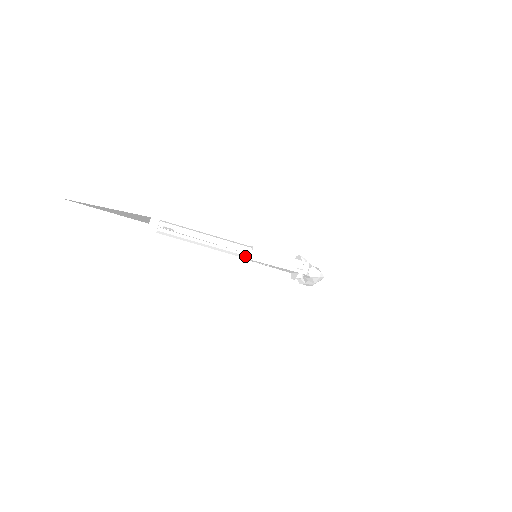
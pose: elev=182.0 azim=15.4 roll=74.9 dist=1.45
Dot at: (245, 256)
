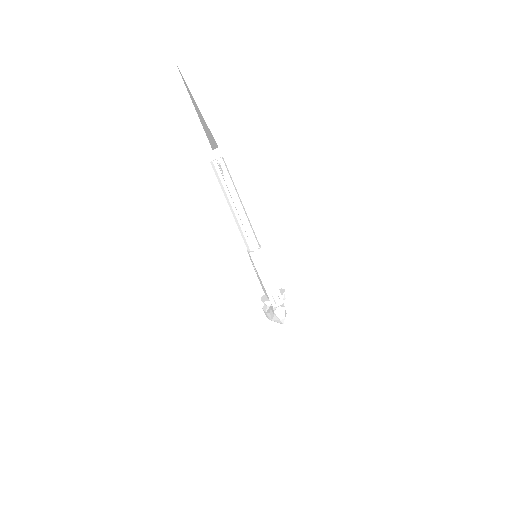
Dot at: (249, 247)
